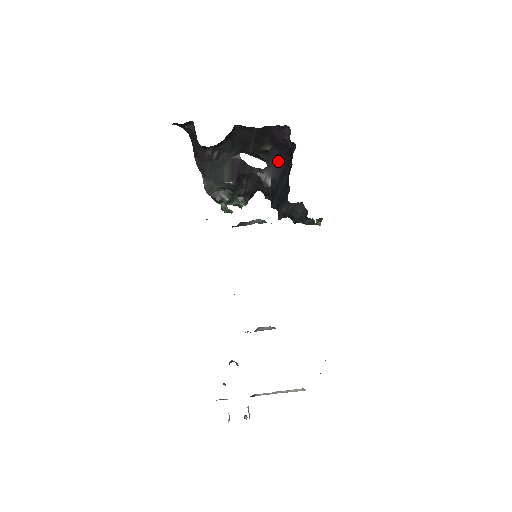
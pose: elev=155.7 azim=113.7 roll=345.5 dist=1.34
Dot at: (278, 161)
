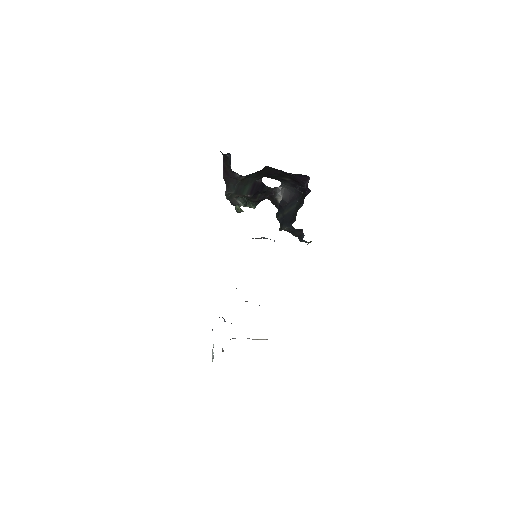
Dot at: (291, 187)
